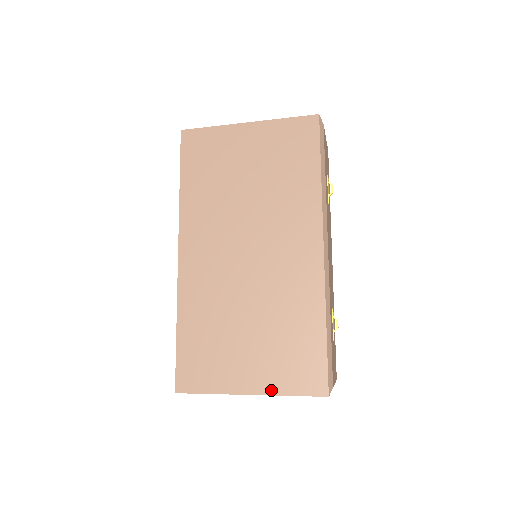
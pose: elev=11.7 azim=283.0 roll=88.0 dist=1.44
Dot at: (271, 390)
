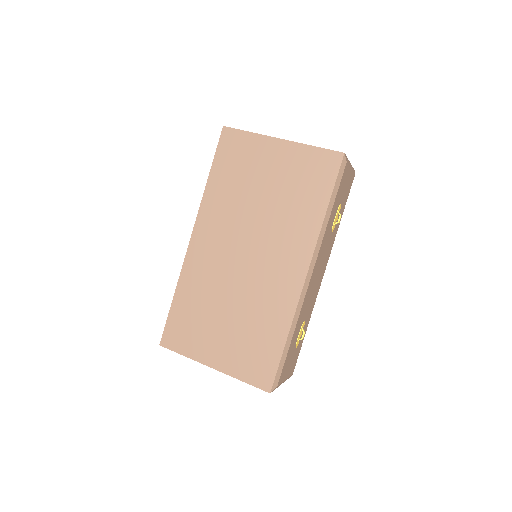
Dot at: (229, 371)
